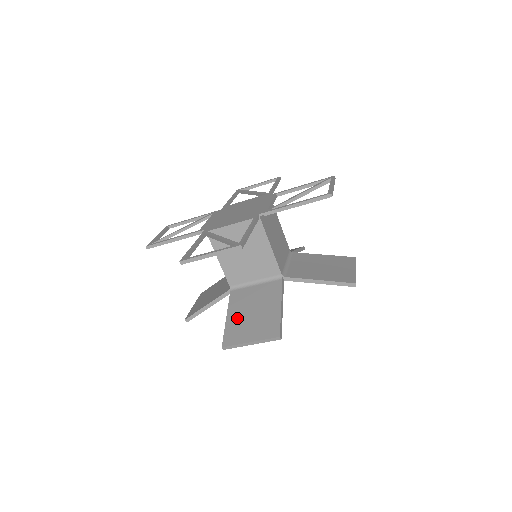
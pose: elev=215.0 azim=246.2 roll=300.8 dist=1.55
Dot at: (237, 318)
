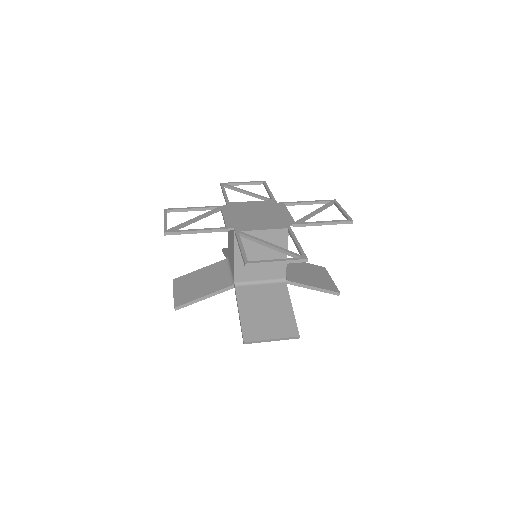
Dot at: (251, 315)
